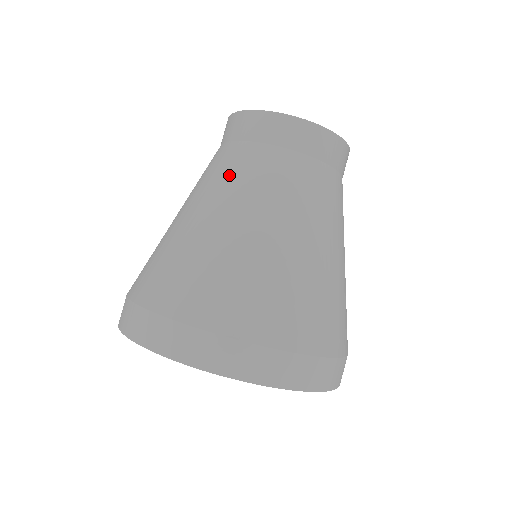
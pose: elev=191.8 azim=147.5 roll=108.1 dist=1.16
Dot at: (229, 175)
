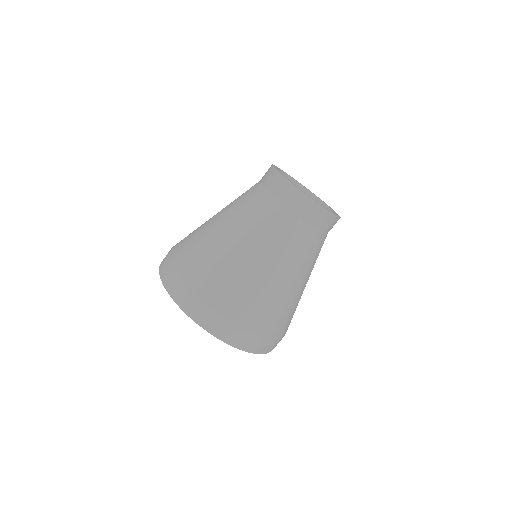
Dot at: (274, 231)
